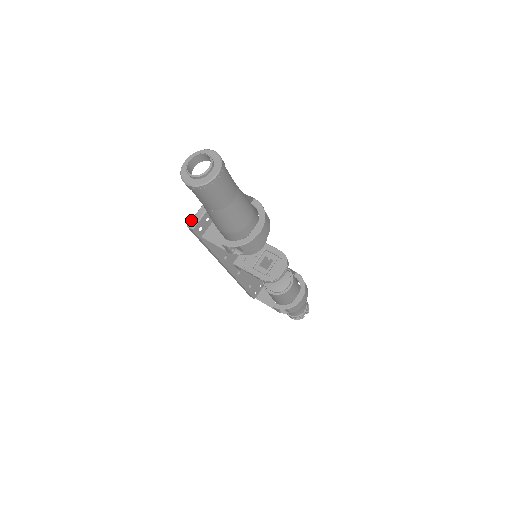
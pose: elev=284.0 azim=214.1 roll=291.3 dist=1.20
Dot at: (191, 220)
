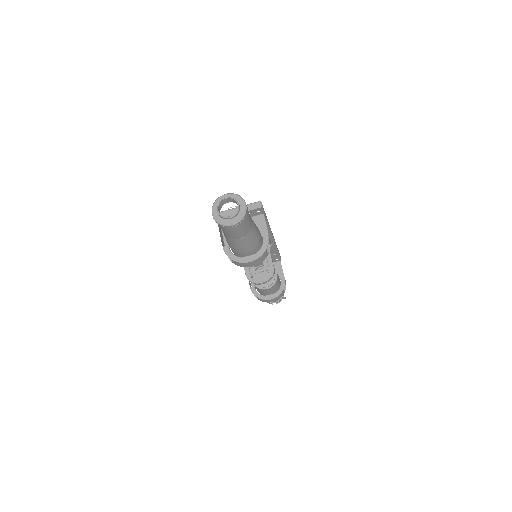
Dot at: (220, 212)
